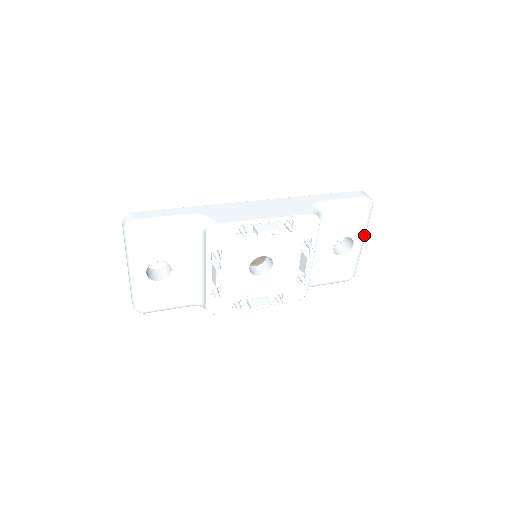
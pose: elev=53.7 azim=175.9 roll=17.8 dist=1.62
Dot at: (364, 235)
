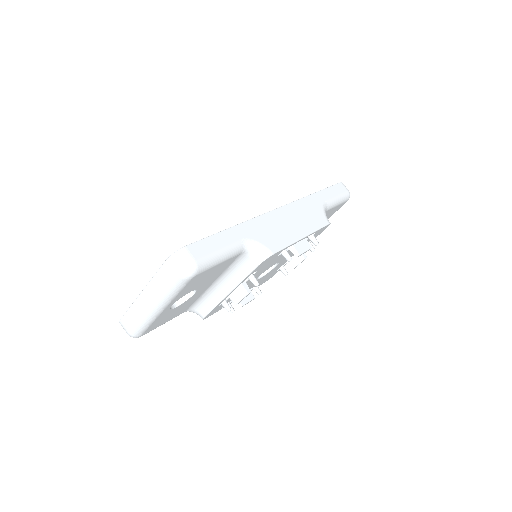
Dot at: occluded
